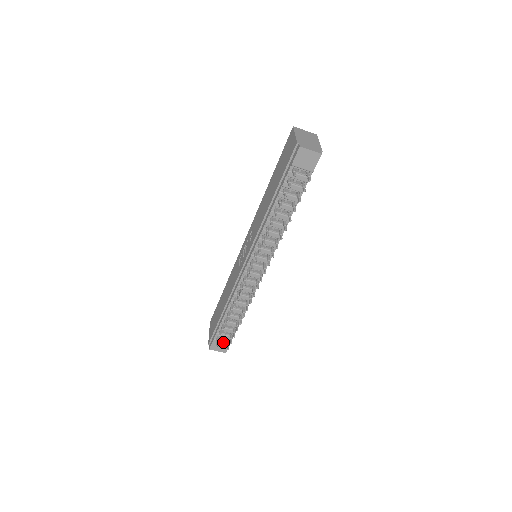
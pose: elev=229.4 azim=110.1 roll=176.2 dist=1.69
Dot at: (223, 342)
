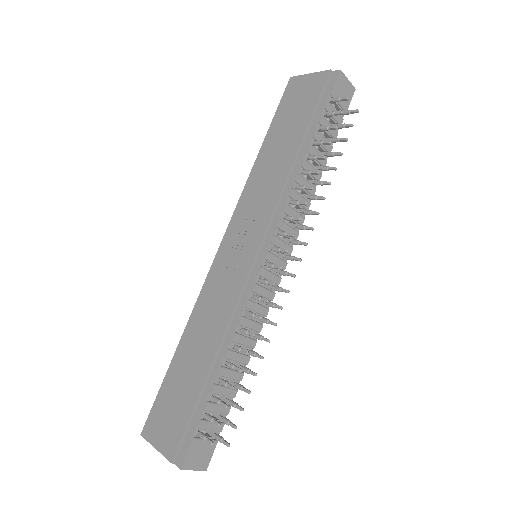
Dot at: (206, 442)
